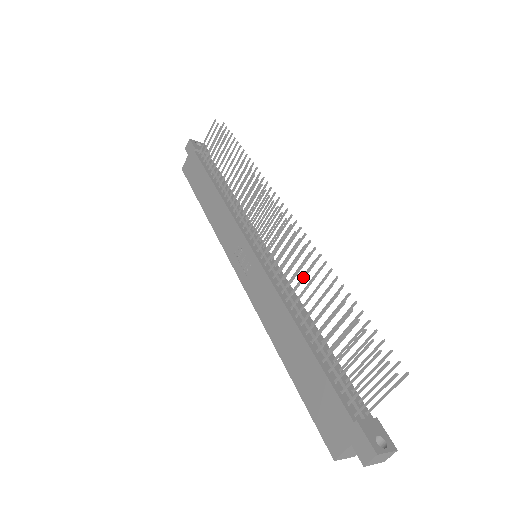
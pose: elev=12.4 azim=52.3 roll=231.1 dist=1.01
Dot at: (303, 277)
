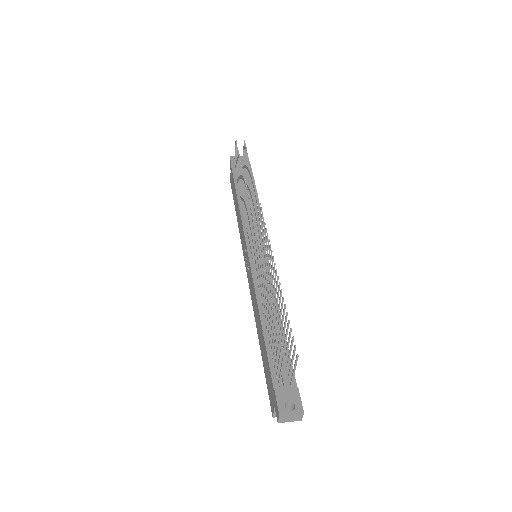
Dot at: (261, 277)
